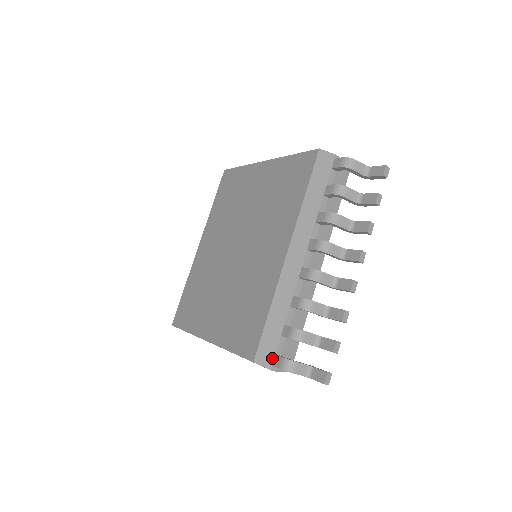
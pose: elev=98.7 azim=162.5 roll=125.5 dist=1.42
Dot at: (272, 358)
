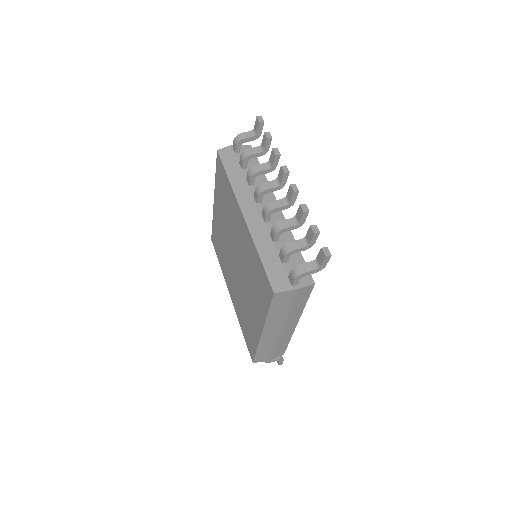
Dot at: (287, 282)
